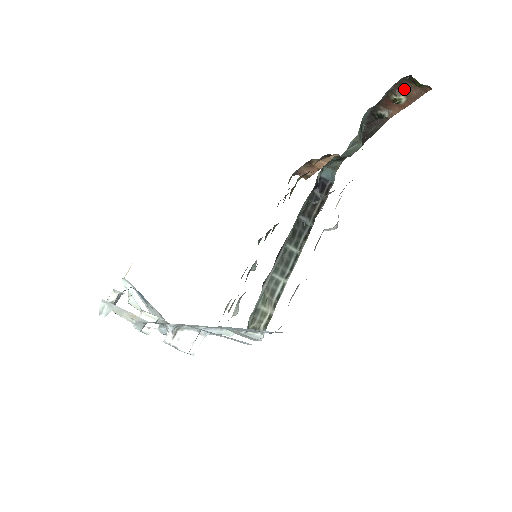
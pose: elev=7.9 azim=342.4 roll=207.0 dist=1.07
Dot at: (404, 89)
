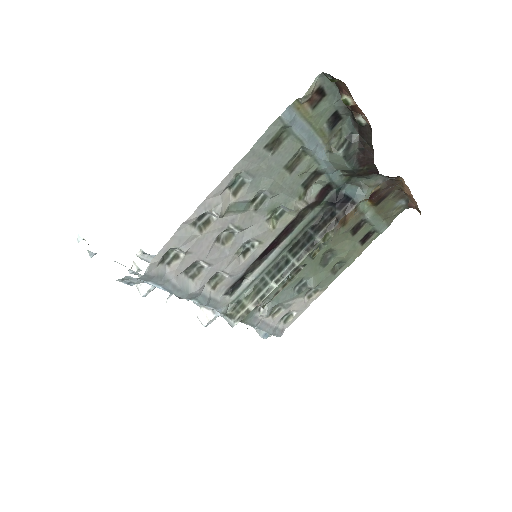
Dot at: (342, 88)
